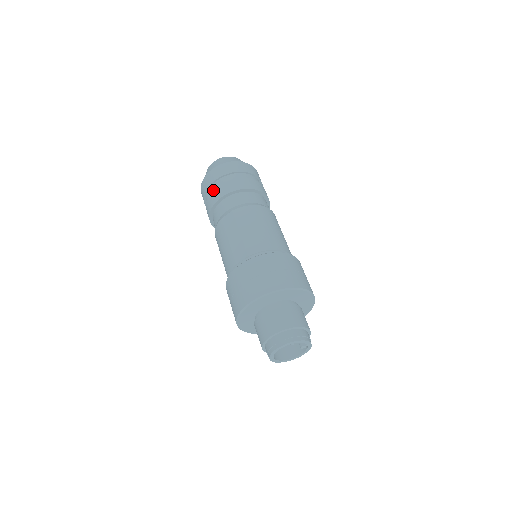
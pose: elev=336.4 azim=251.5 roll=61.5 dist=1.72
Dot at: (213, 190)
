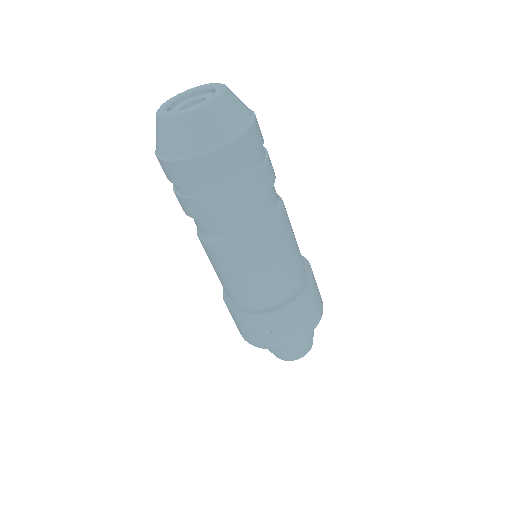
Dot at: (217, 195)
